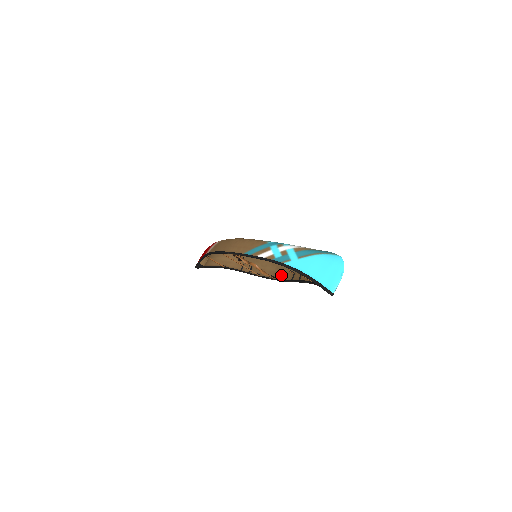
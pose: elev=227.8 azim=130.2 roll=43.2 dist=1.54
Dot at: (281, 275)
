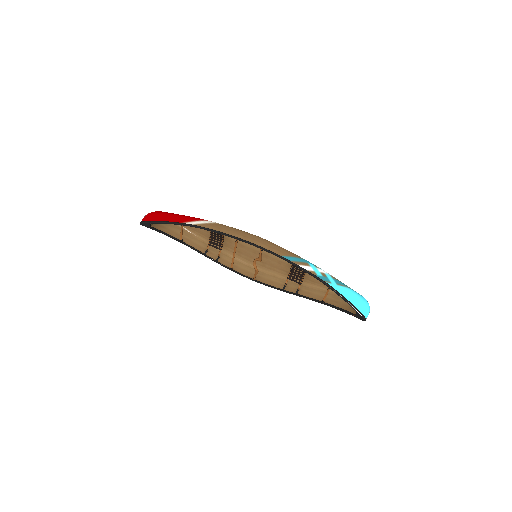
Dot at: (264, 280)
